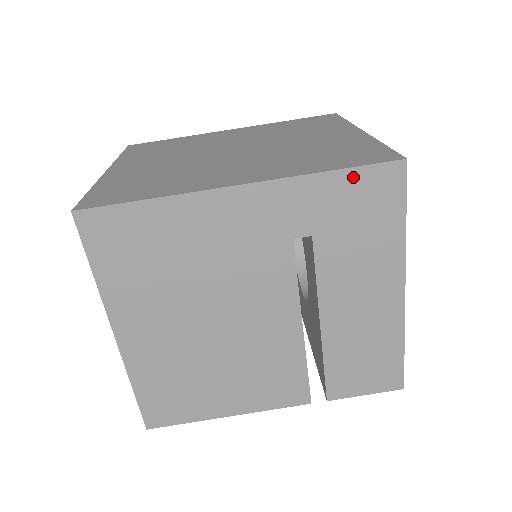
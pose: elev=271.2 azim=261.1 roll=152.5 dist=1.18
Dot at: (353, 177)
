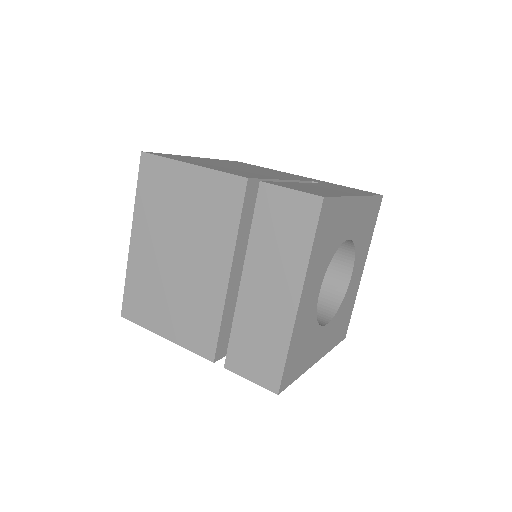
Dot at: occluded
